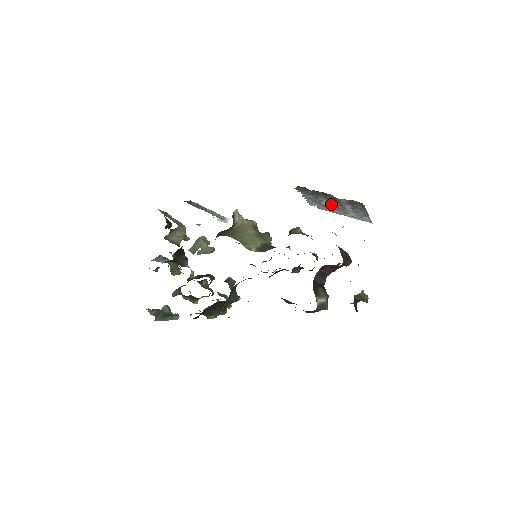
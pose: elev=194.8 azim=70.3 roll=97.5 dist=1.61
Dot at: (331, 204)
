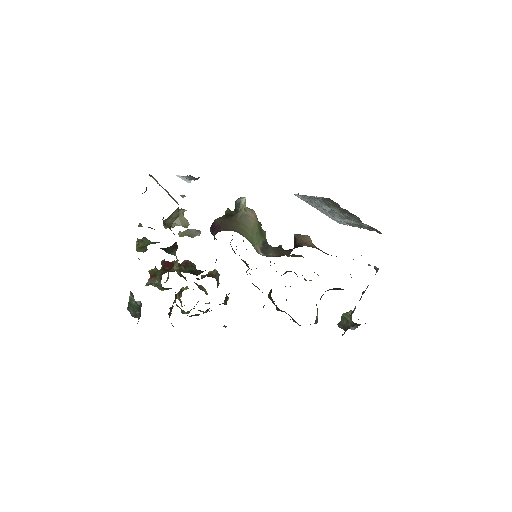
Dot at: occluded
